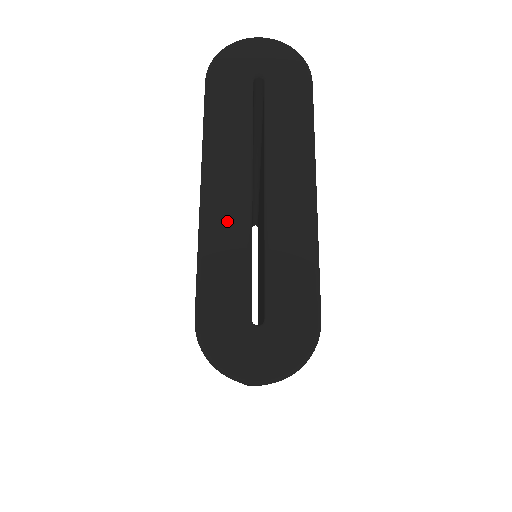
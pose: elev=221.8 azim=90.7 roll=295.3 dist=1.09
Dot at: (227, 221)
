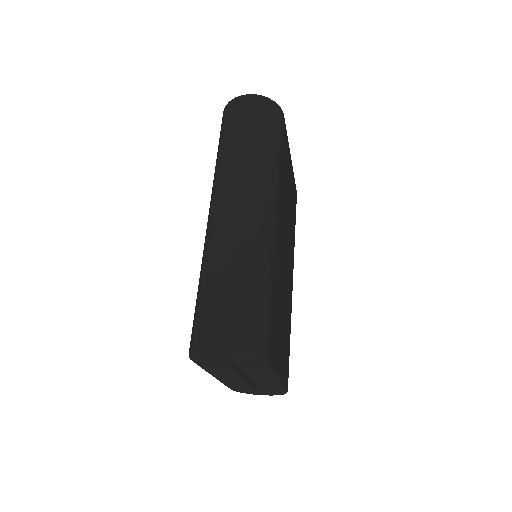
Dot at: (232, 382)
